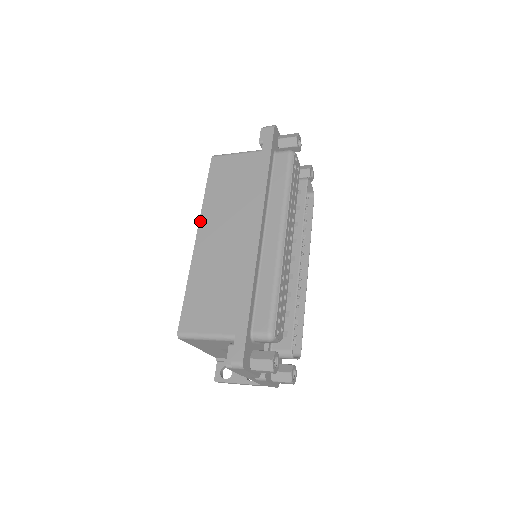
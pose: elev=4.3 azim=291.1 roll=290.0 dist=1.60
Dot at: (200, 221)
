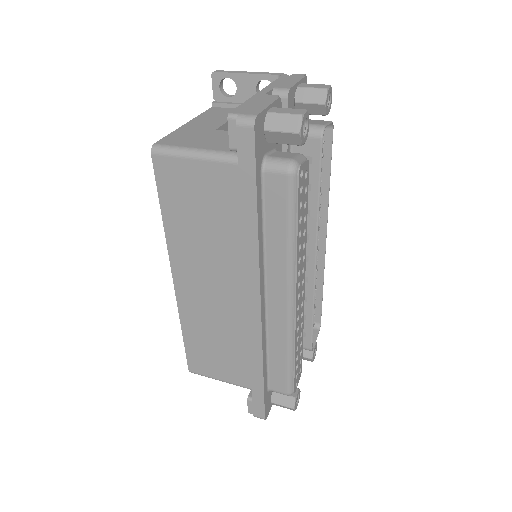
Dot at: (171, 261)
